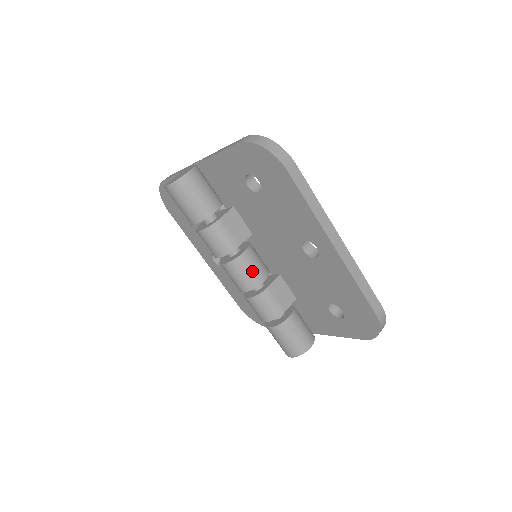
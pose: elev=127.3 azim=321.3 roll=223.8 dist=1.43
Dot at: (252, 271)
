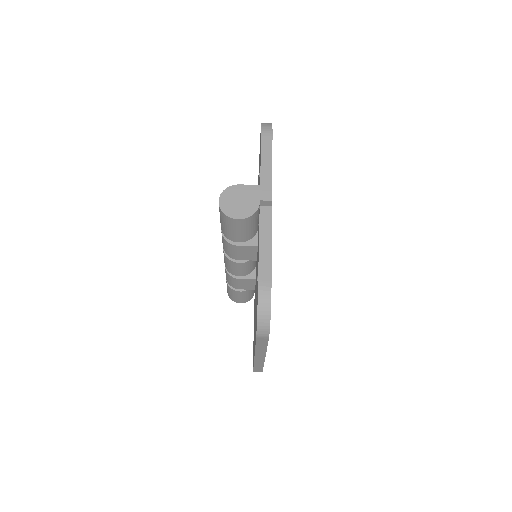
Dot at: (235, 270)
